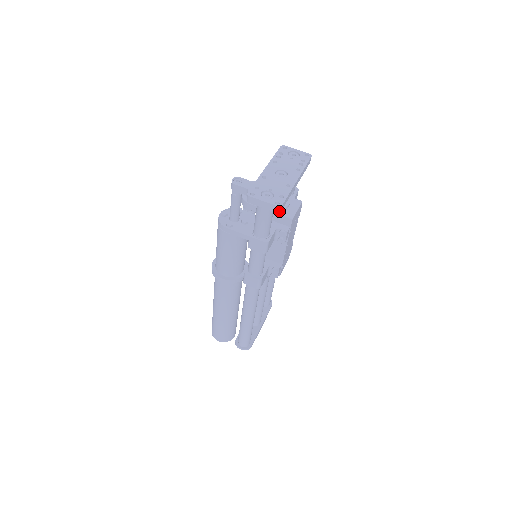
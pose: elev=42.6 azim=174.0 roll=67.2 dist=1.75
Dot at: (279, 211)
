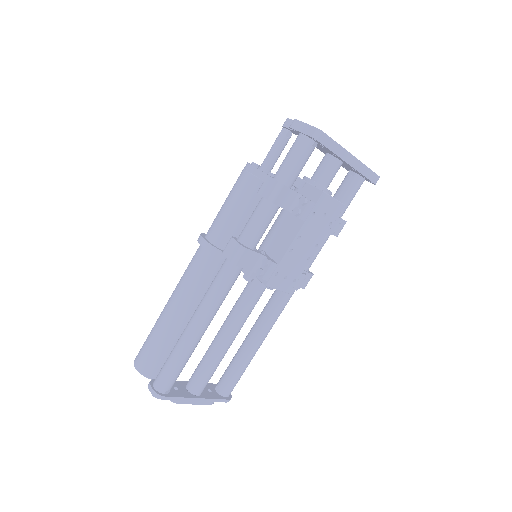
Dot at: (316, 137)
